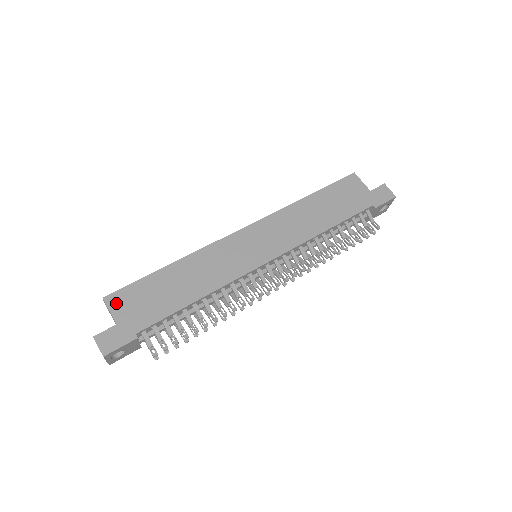
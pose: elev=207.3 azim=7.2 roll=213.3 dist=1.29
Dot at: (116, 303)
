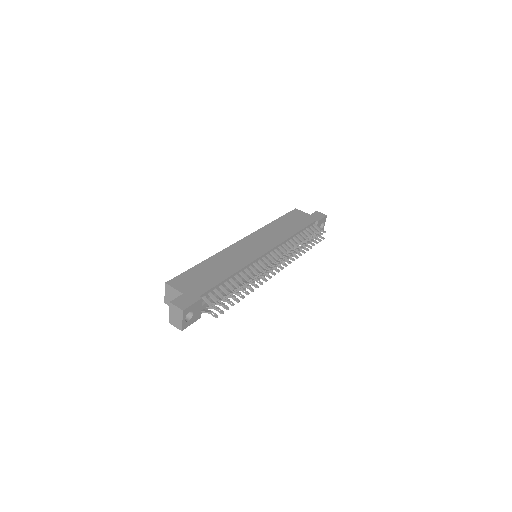
Dot at: (177, 284)
